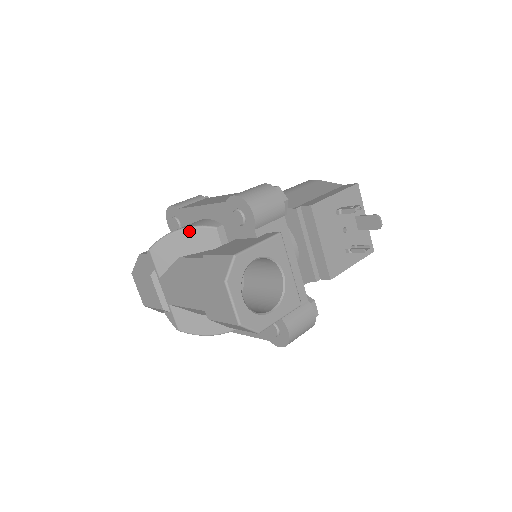
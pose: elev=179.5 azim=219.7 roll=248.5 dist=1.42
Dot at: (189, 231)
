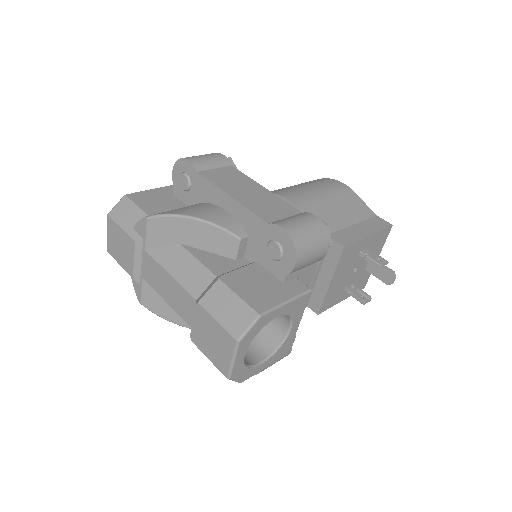
Dot at: (207, 226)
